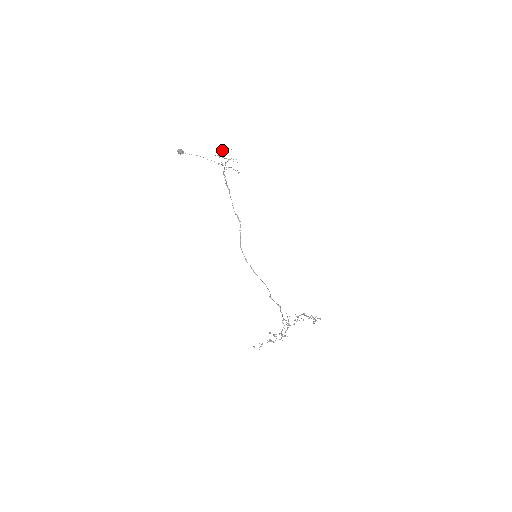
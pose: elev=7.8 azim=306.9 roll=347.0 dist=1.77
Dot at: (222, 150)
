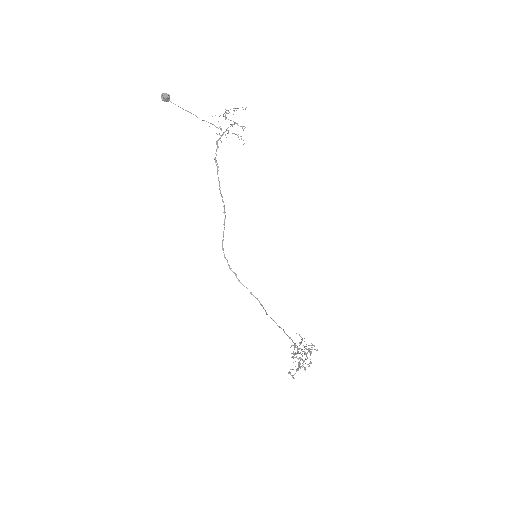
Dot at: occluded
